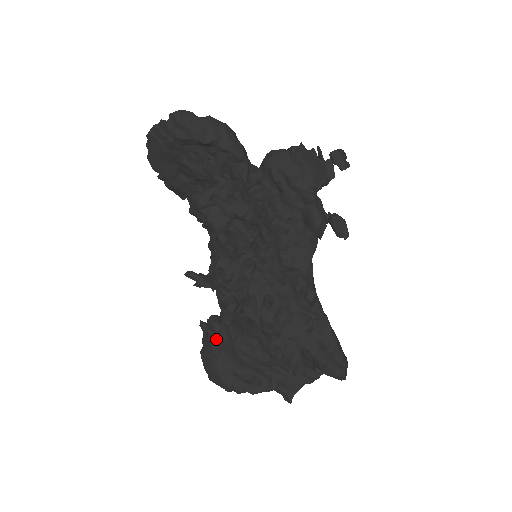
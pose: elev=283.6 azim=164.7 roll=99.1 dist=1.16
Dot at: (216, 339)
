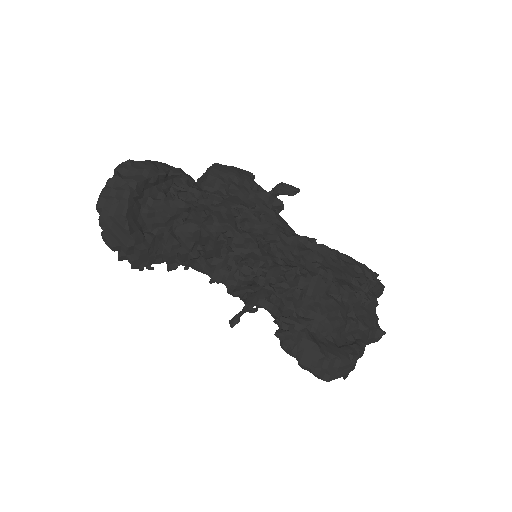
Dot at: (303, 330)
